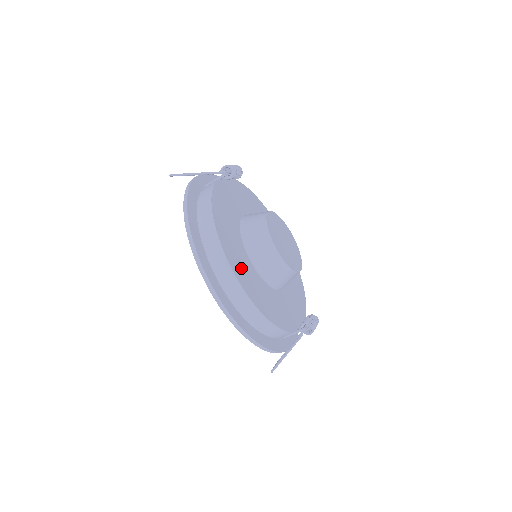
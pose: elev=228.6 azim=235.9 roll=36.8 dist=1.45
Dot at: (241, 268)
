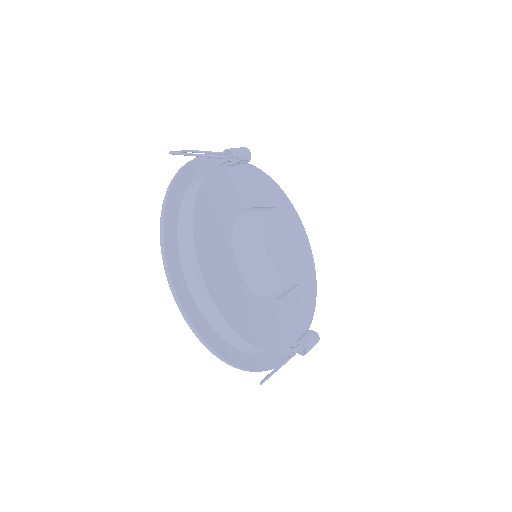
Dot at: (220, 279)
